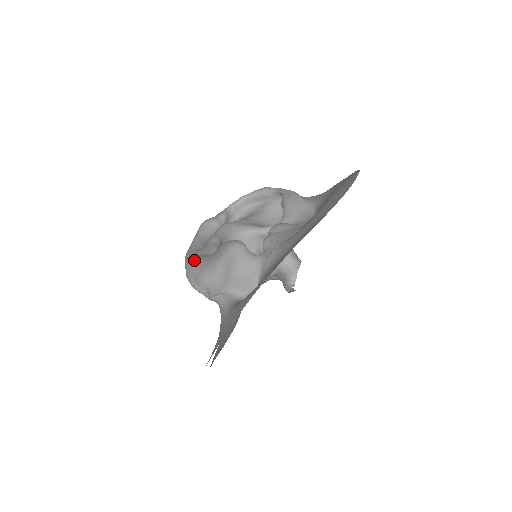
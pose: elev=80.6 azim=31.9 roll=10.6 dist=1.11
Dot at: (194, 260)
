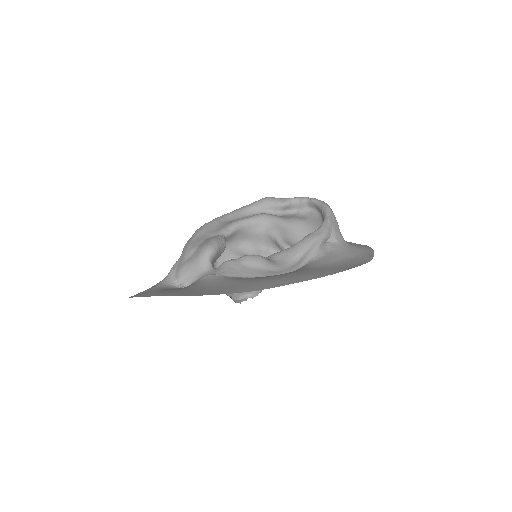
Dot at: (201, 230)
